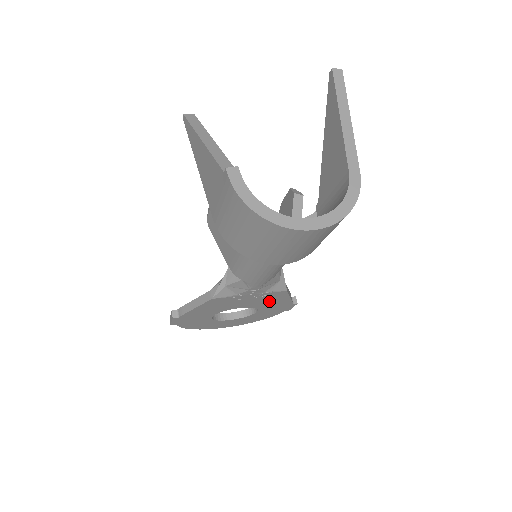
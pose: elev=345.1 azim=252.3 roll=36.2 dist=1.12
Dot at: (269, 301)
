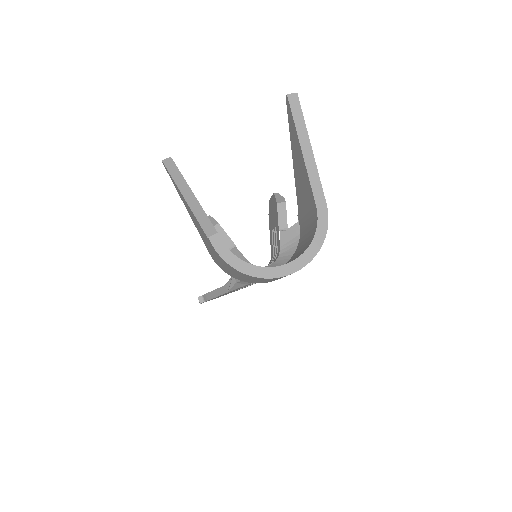
Dot at: occluded
